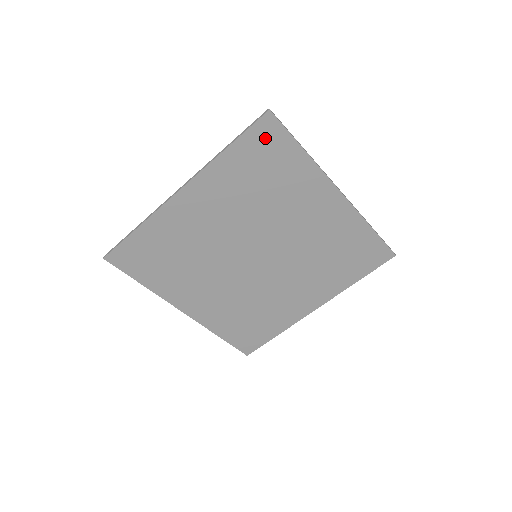
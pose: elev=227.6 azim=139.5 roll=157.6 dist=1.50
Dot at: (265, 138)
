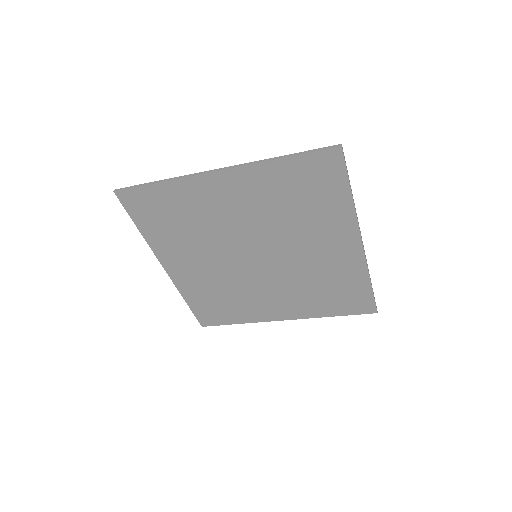
Dot at: (323, 167)
